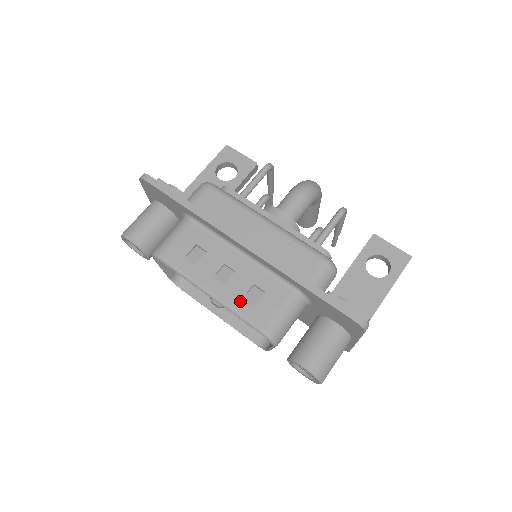
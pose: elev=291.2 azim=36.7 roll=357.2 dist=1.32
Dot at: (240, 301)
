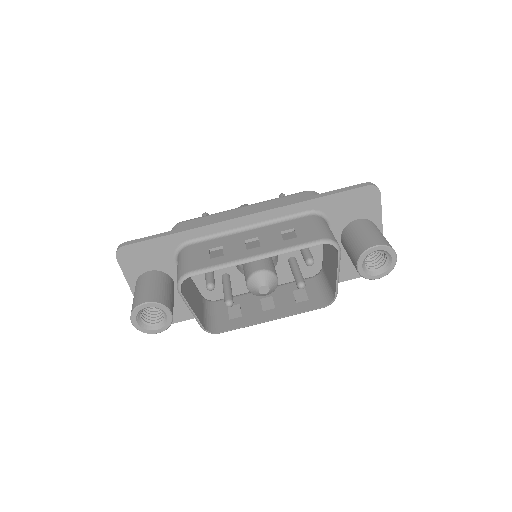
Dot at: (284, 242)
